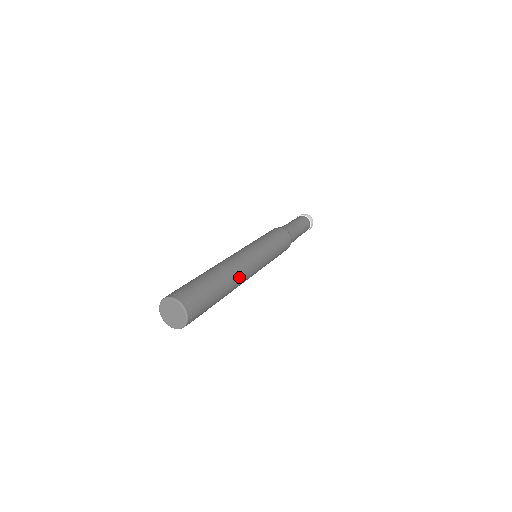
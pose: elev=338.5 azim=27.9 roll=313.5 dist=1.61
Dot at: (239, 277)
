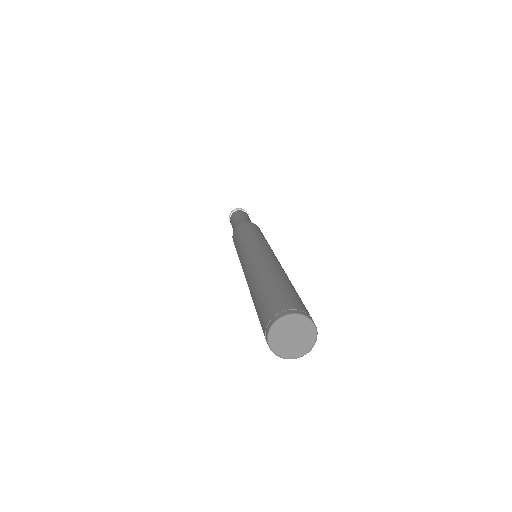
Dot at: occluded
